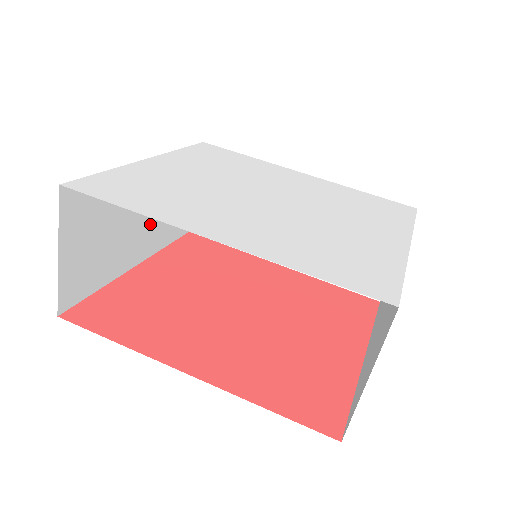
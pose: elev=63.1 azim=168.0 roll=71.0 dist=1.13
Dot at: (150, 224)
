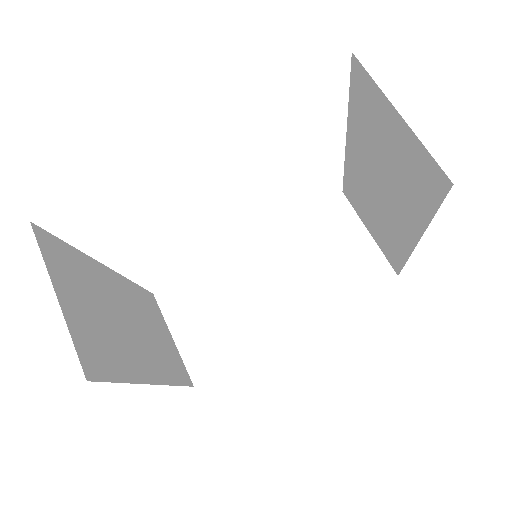
Dot at: (145, 342)
